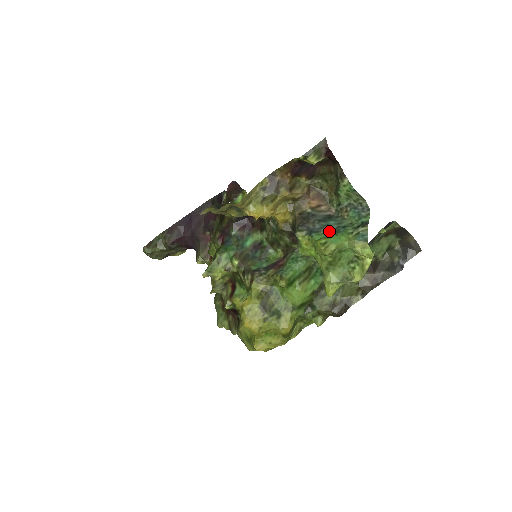
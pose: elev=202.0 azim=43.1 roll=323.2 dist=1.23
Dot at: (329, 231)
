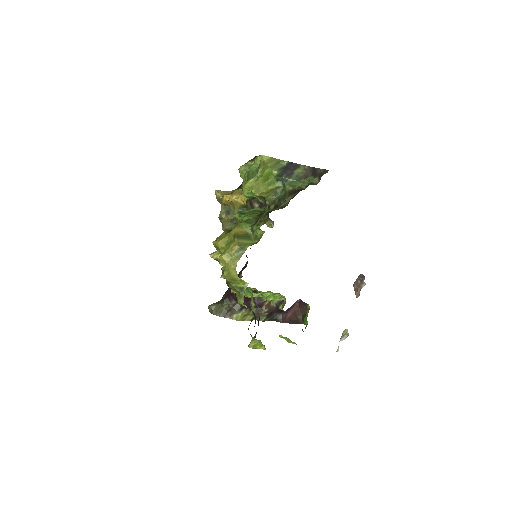
Dot at: occluded
